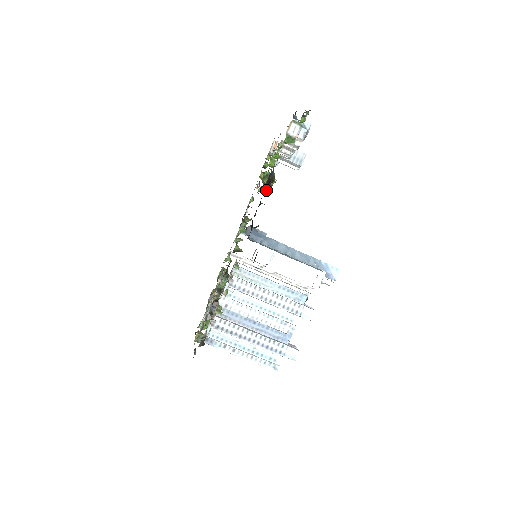
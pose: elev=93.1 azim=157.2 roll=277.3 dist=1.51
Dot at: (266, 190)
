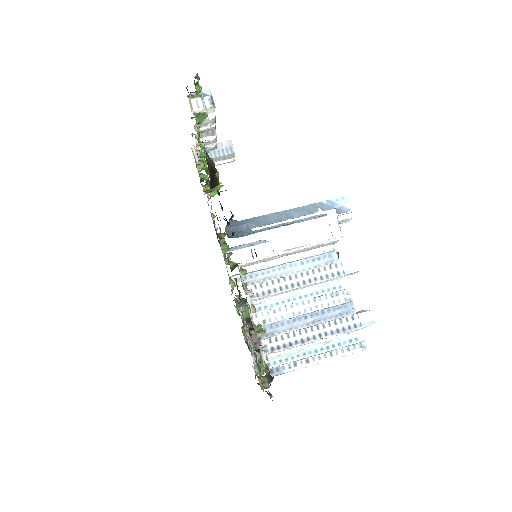
Dot at: (217, 190)
